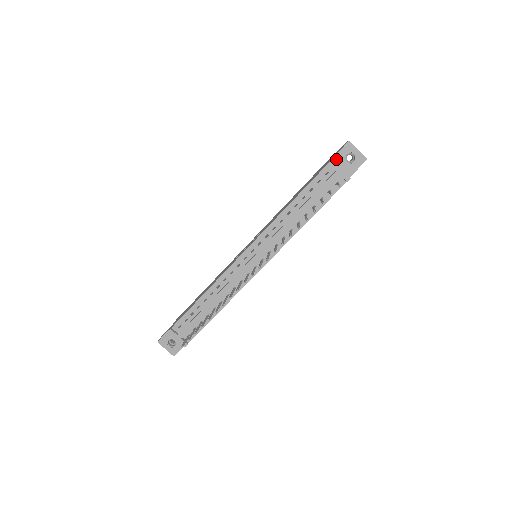
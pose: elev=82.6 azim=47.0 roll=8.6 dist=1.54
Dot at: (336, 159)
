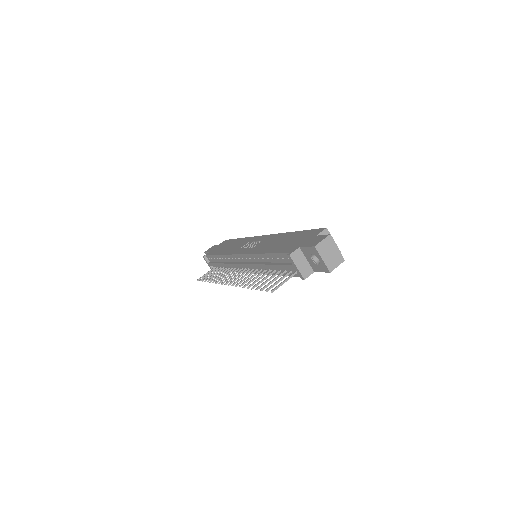
Dot at: (304, 250)
